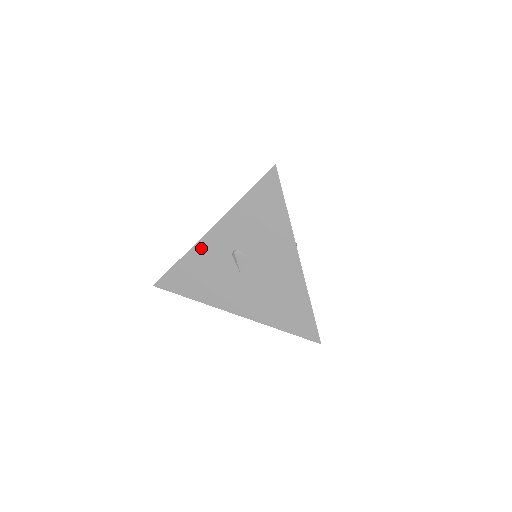
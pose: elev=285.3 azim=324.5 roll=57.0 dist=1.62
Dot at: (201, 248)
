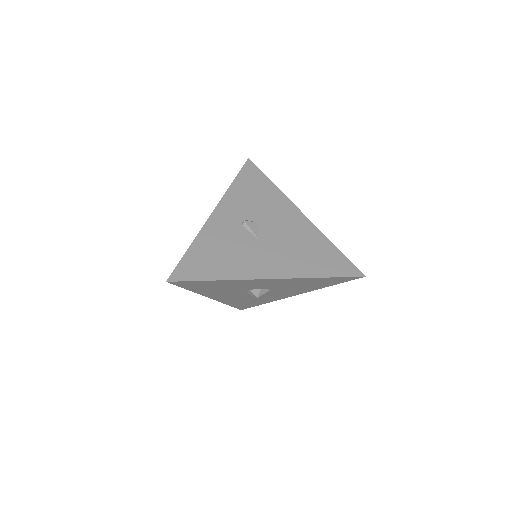
Dot at: (210, 228)
